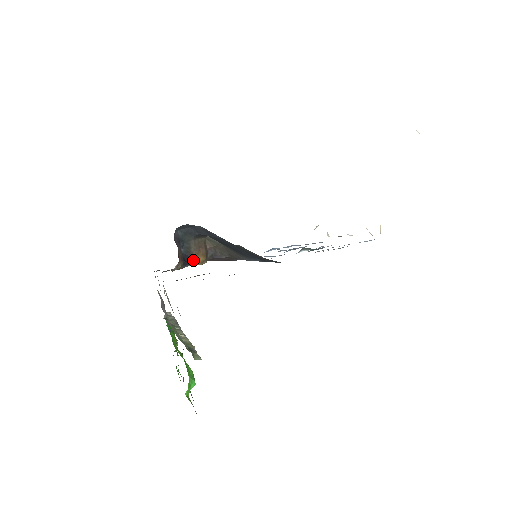
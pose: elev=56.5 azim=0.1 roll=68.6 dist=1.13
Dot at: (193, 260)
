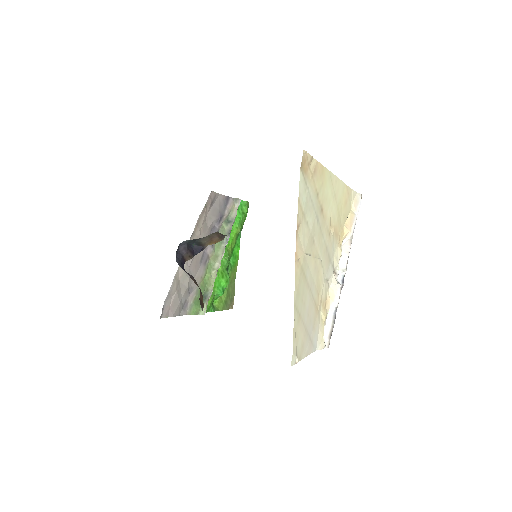
Dot at: (207, 245)
